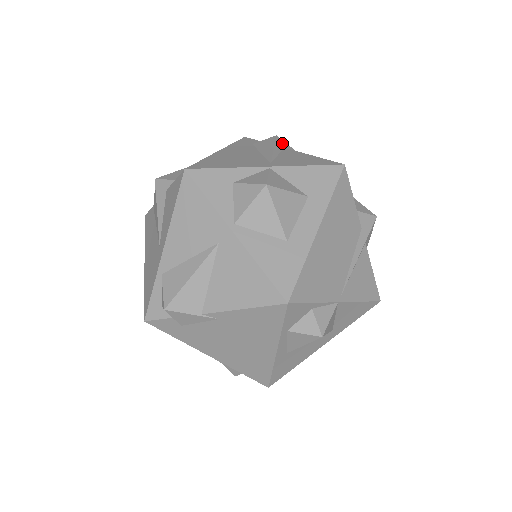
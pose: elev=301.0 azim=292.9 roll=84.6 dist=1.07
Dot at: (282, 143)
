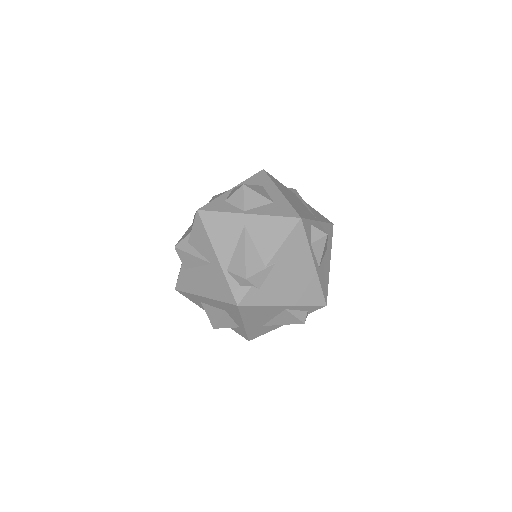
Dot at: occluded
